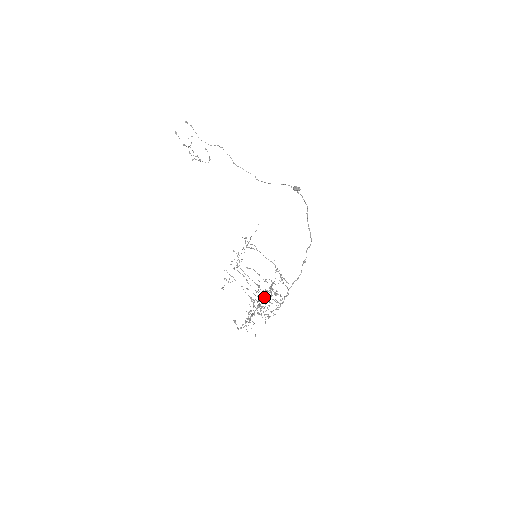
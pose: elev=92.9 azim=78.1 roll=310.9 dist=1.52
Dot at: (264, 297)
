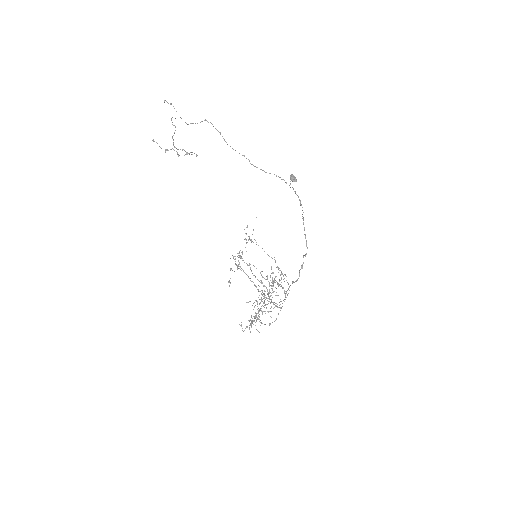
Dot at: (269, 285)
